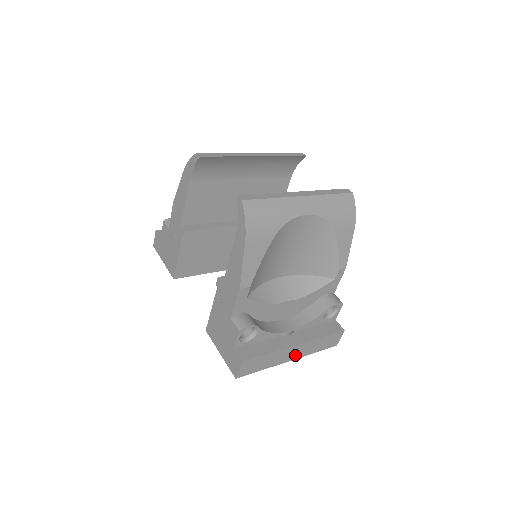
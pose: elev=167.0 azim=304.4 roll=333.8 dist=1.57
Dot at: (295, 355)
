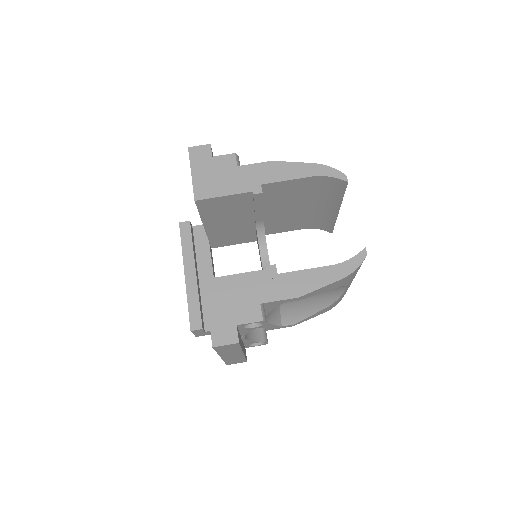
Dot at: (228, 356)
